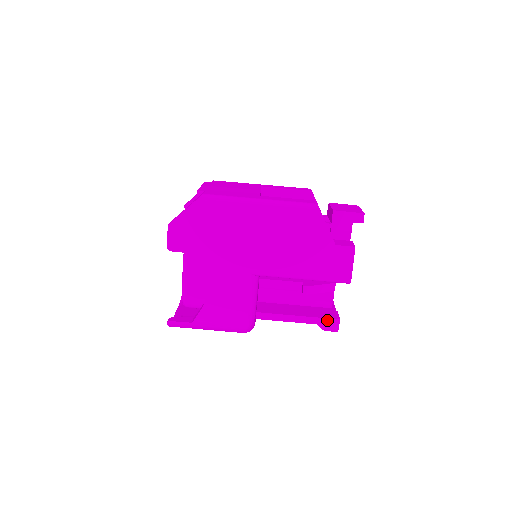
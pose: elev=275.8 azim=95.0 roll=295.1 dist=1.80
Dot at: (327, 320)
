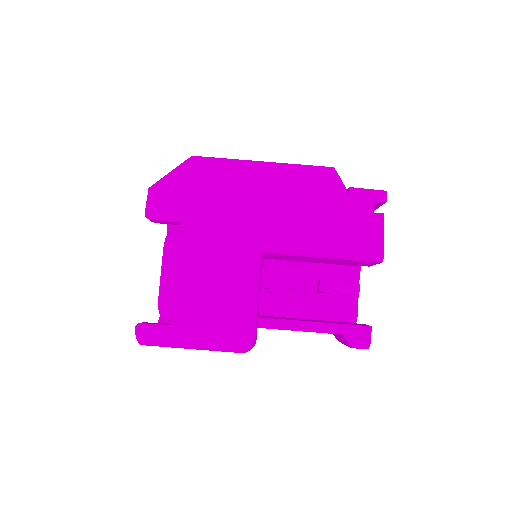
Dot at: (354, 327)
